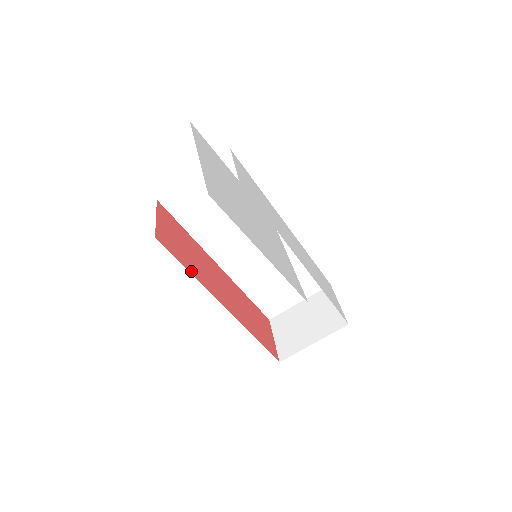
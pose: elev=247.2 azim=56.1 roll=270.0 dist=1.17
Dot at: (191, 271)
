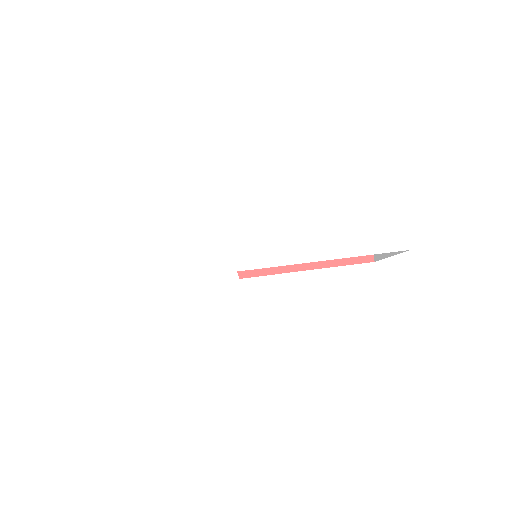
Dot at: occluded
